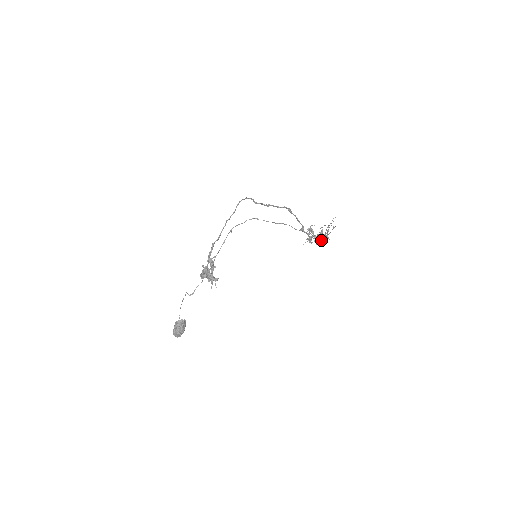
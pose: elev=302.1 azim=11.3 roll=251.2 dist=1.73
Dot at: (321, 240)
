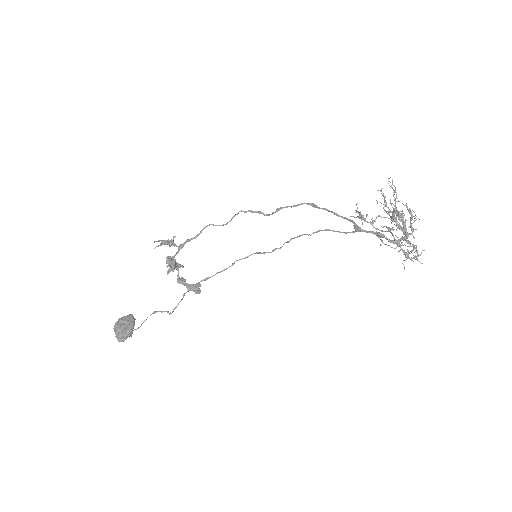
Dot at: occluded
